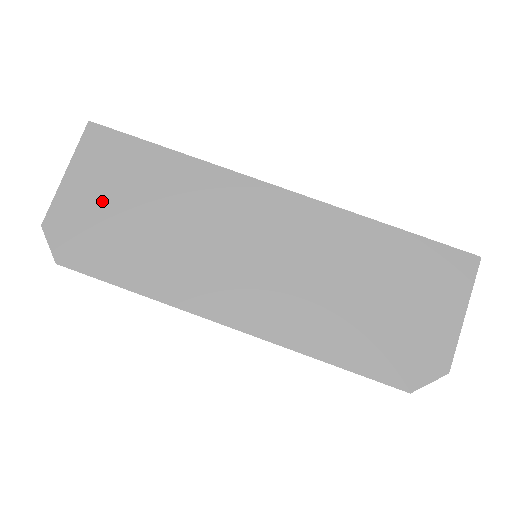
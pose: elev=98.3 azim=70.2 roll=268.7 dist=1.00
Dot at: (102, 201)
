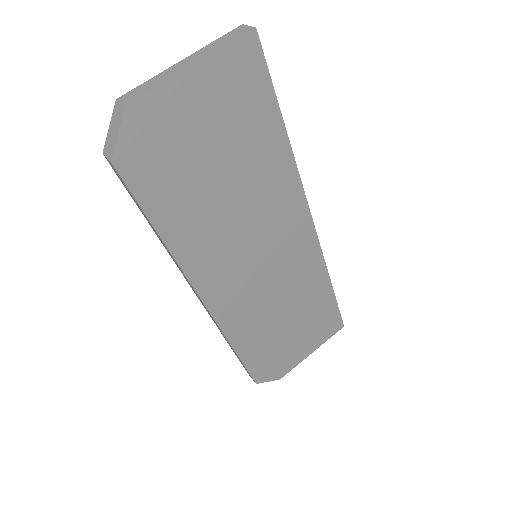
Dot at: (201, 130)
